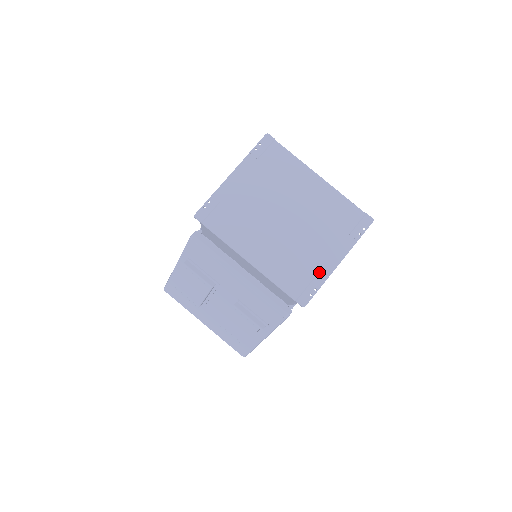
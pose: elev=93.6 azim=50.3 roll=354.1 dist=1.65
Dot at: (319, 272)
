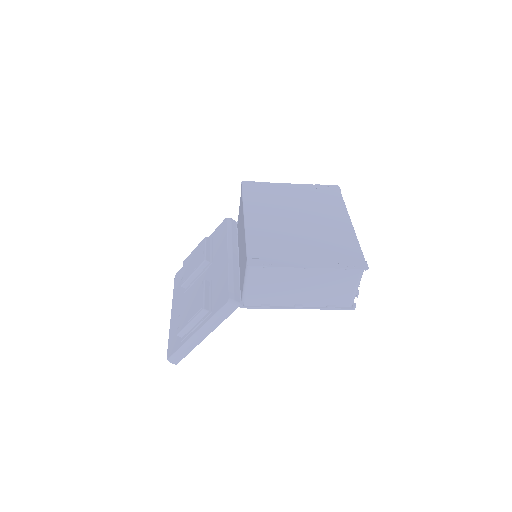
Dot at: (286, 259)
